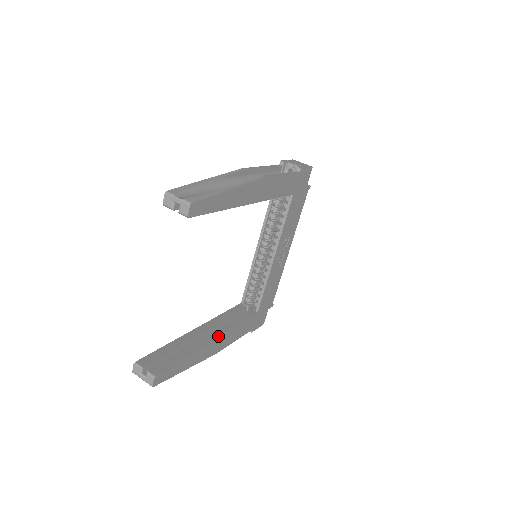
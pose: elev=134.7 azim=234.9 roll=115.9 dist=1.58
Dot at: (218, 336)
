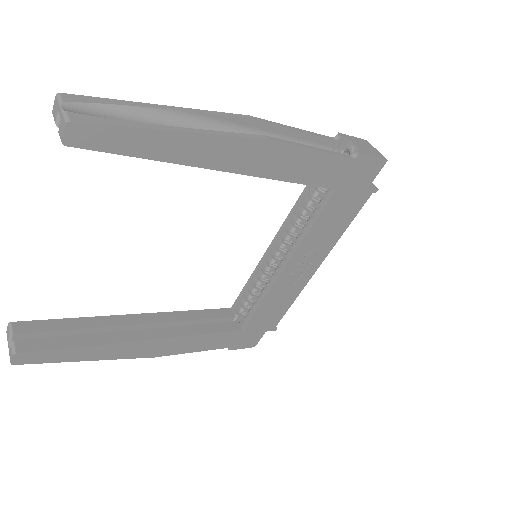
Dot at: (157, 337)
